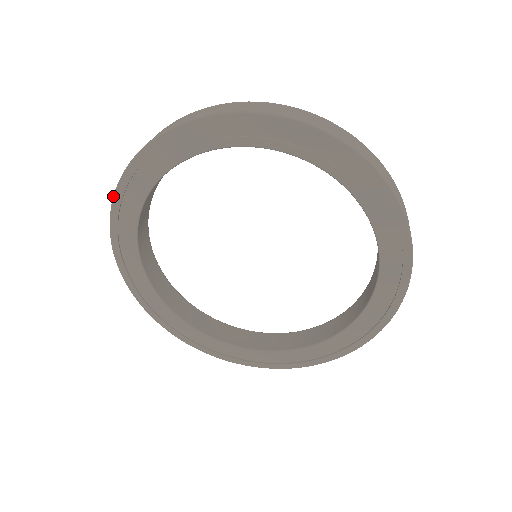
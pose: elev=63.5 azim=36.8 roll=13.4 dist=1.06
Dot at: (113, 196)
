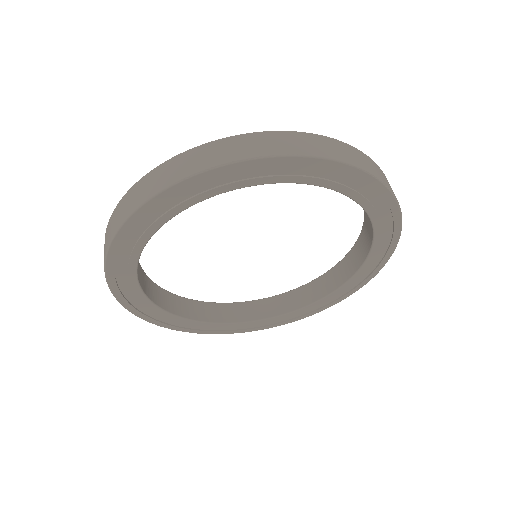
Dot at: (229, 162)
